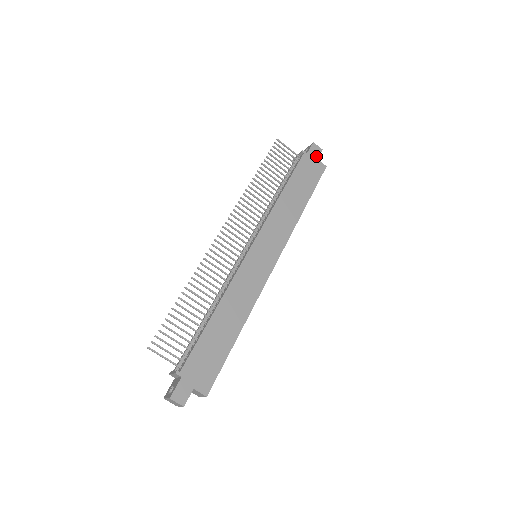
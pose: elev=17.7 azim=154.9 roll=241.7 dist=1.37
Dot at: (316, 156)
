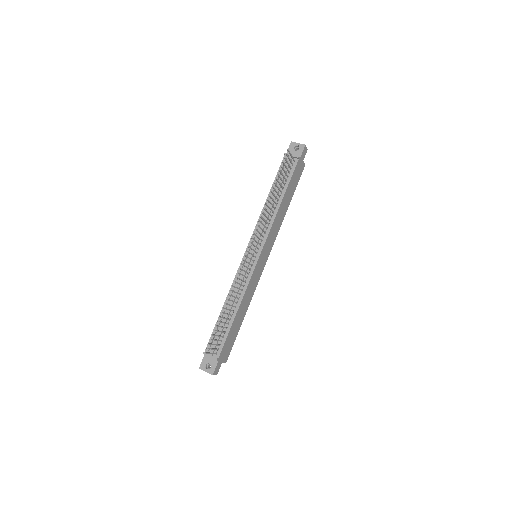
Dot at: (303, 158)
